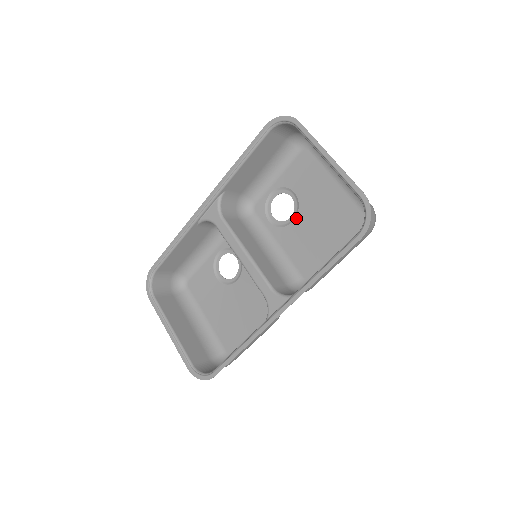
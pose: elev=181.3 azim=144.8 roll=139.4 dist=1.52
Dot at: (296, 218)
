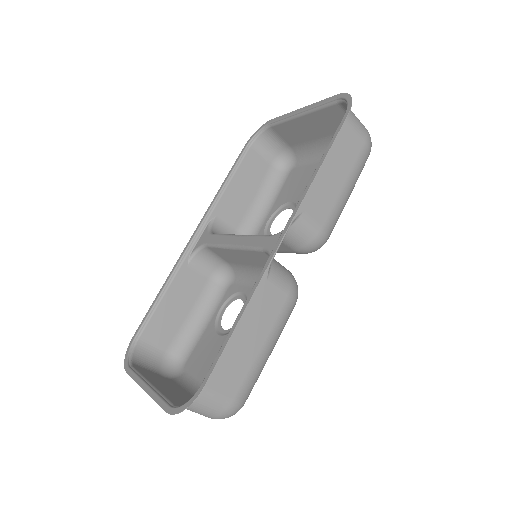
Dot at: occluded
